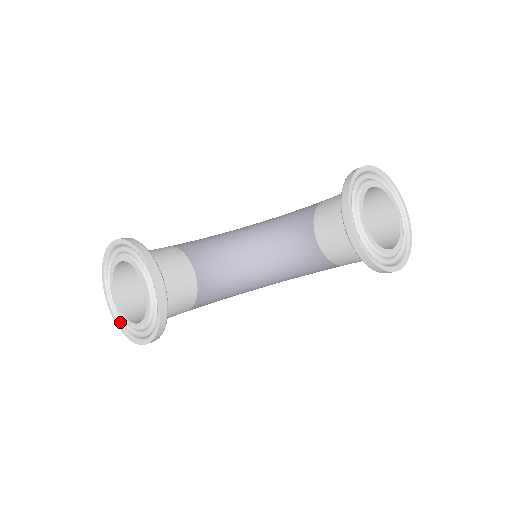
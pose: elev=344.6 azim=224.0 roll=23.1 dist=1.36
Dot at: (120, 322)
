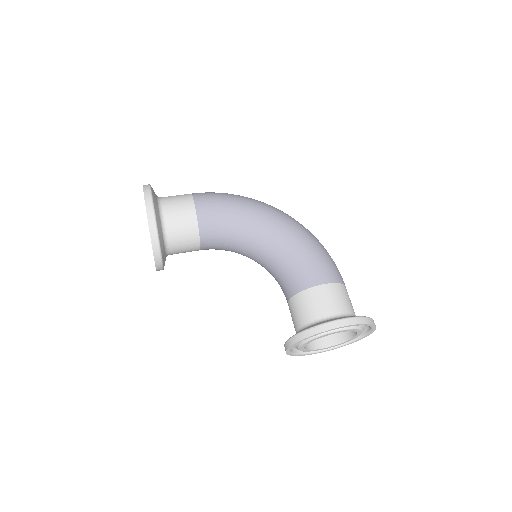
Dot at: occluded
